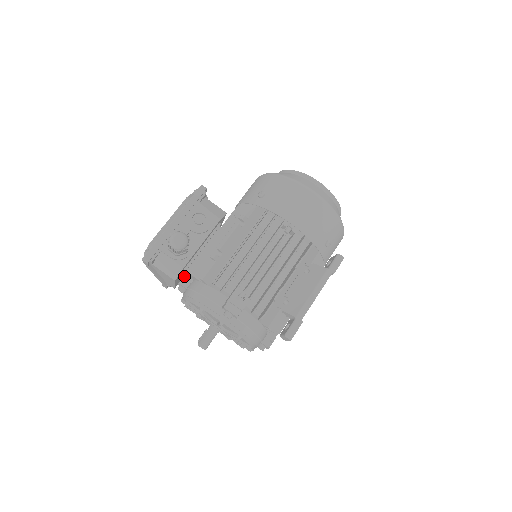
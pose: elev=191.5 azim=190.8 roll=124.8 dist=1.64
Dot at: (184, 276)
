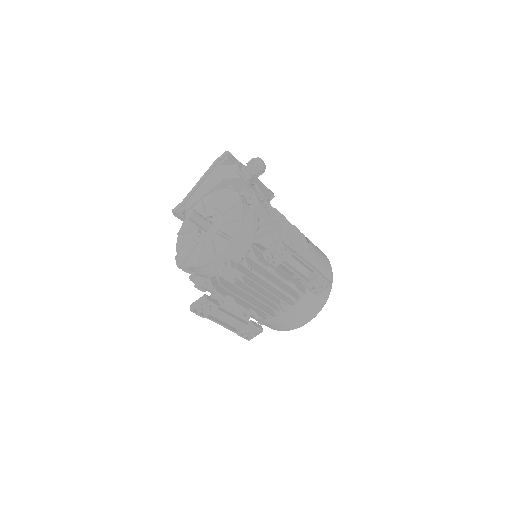
Dot at: occluded
